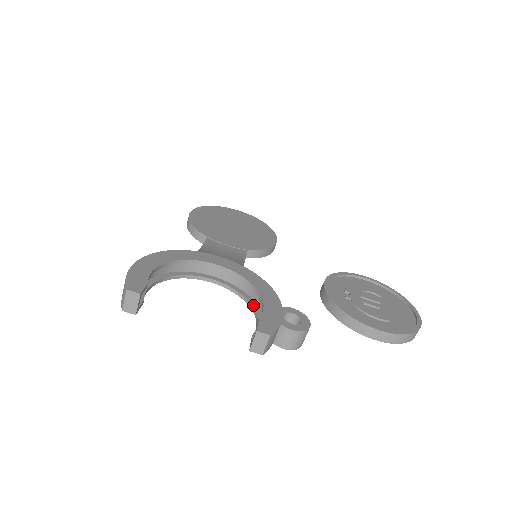
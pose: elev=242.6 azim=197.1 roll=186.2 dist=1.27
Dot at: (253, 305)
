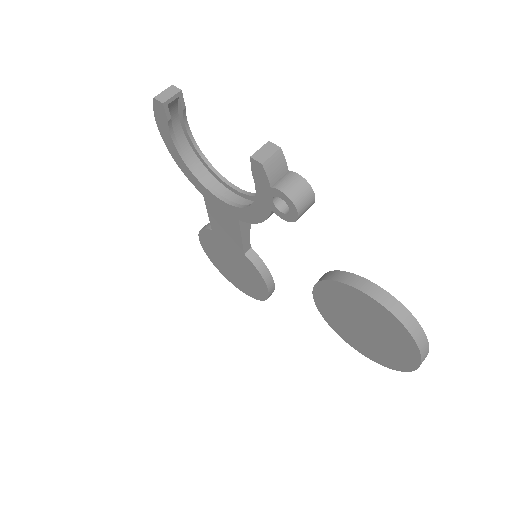
Dot at: occluded
